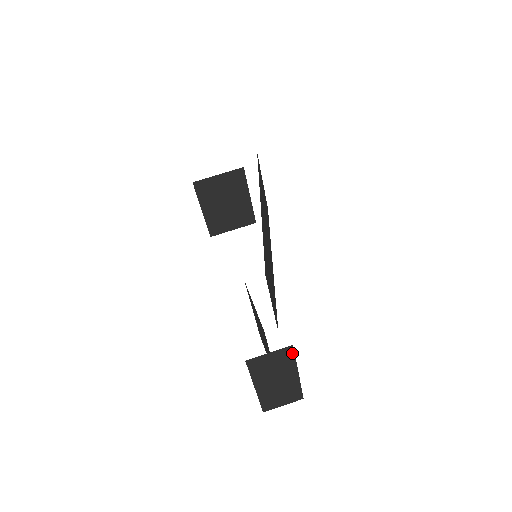
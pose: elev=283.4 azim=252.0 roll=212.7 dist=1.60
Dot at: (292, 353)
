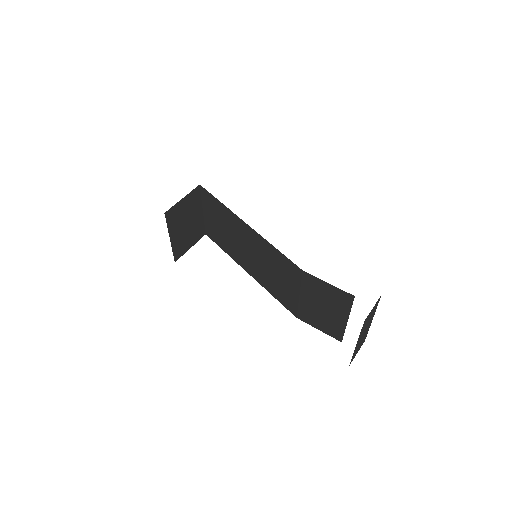
Dot at: (378, 302)
